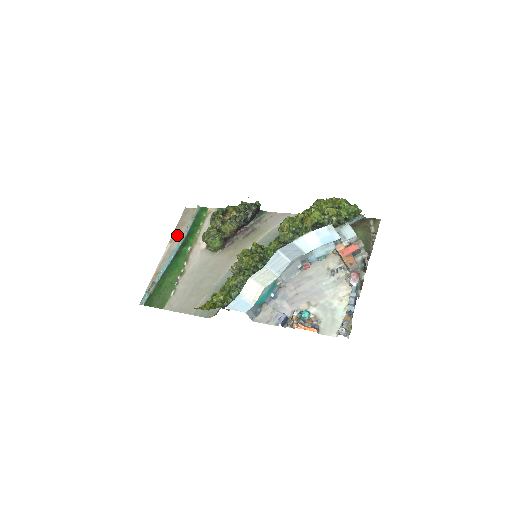
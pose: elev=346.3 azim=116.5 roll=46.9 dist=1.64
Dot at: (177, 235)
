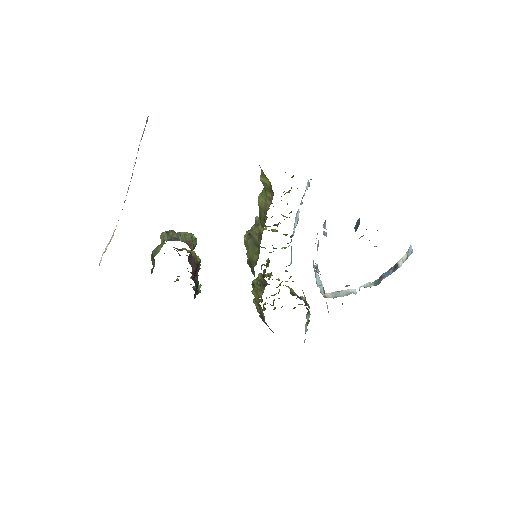
Dot at: occluded
